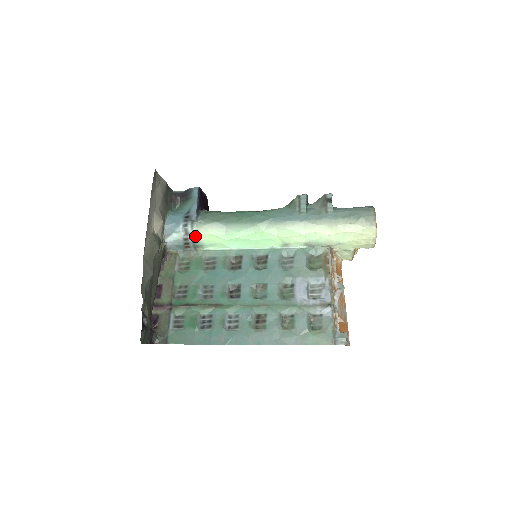
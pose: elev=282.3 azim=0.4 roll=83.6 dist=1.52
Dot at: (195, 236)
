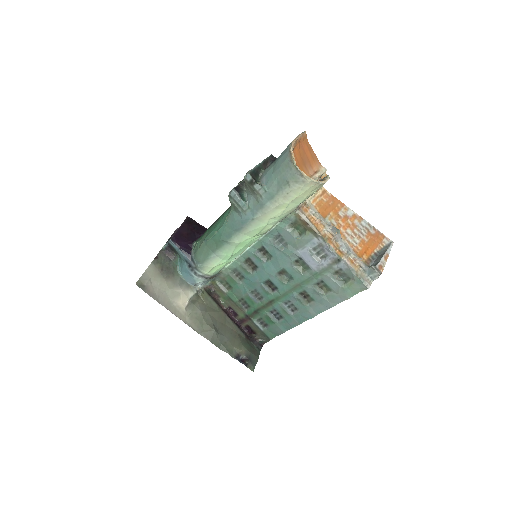
Dot at: (208, 274)
